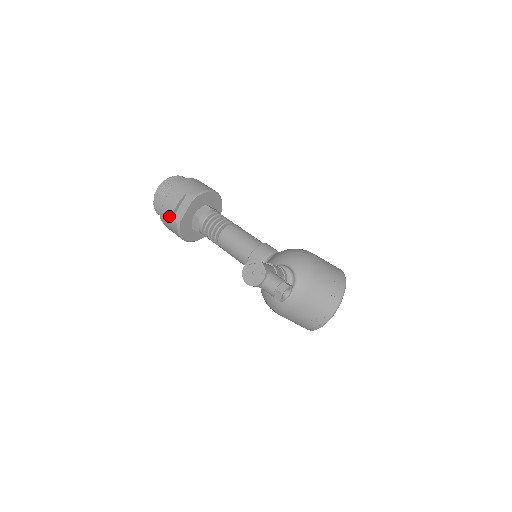
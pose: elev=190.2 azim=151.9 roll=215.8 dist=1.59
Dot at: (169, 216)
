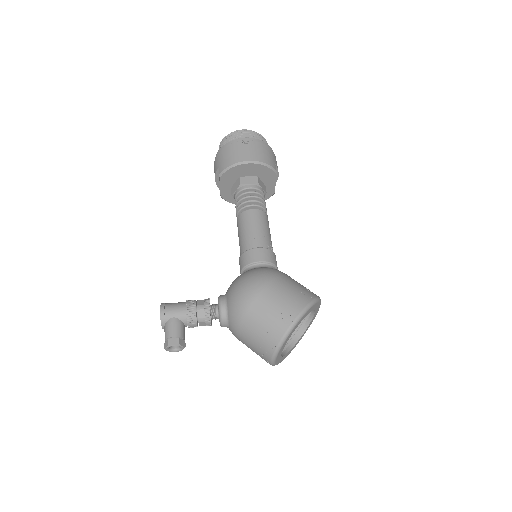
Dot at: occluded
